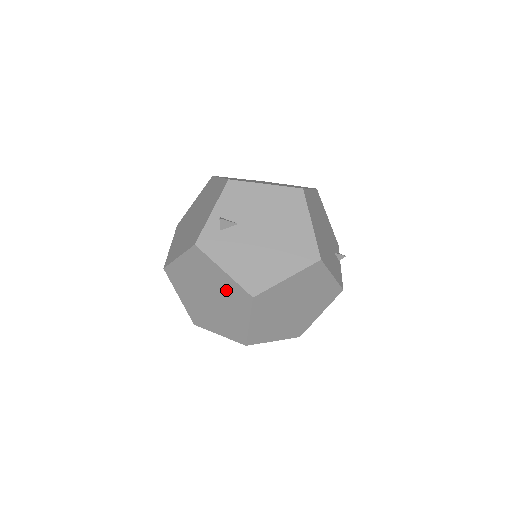
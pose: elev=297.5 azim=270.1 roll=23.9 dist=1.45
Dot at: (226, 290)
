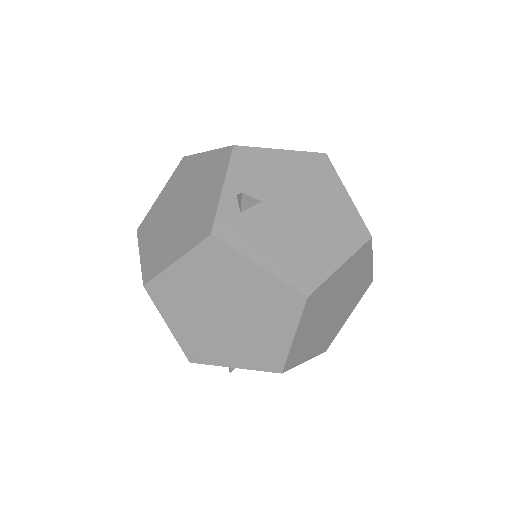
Dot at: (259, 296)
